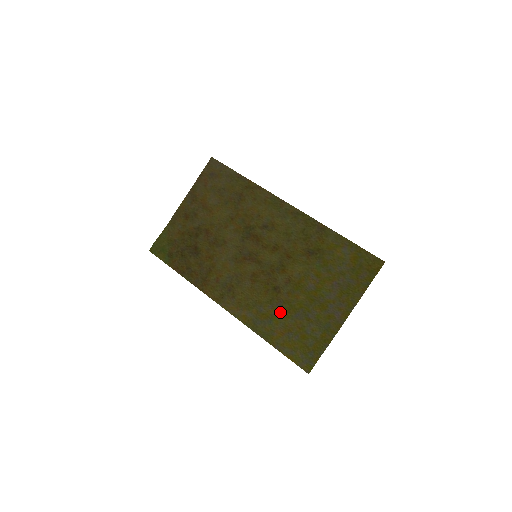
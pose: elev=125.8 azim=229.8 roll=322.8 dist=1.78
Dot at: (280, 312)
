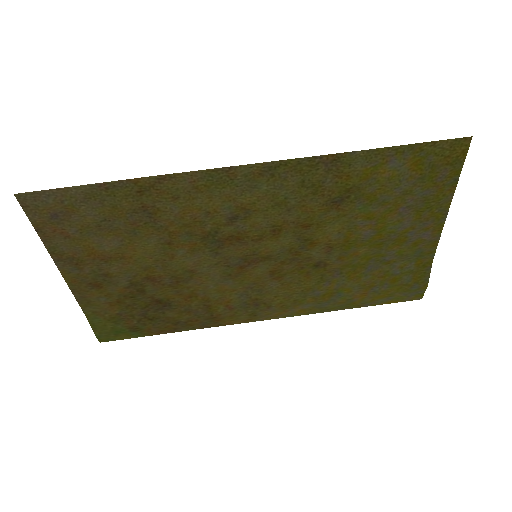
Dot at: (344, 280)
